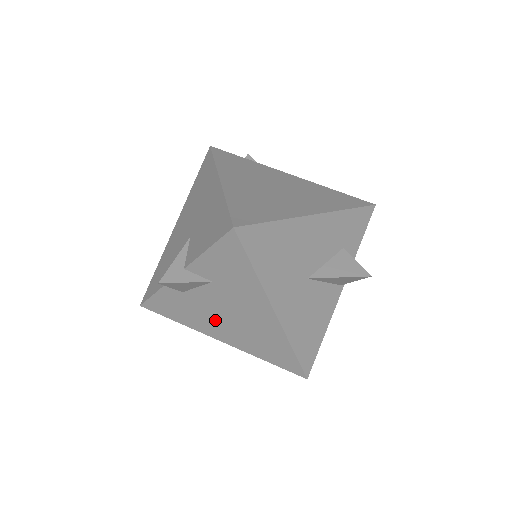
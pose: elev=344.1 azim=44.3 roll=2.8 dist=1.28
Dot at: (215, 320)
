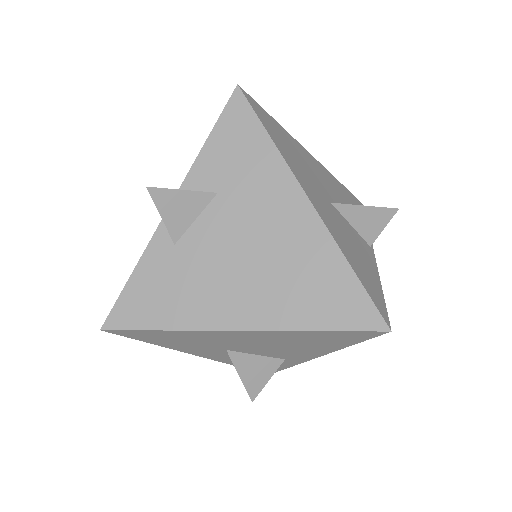
Dot at: (226, 279)
